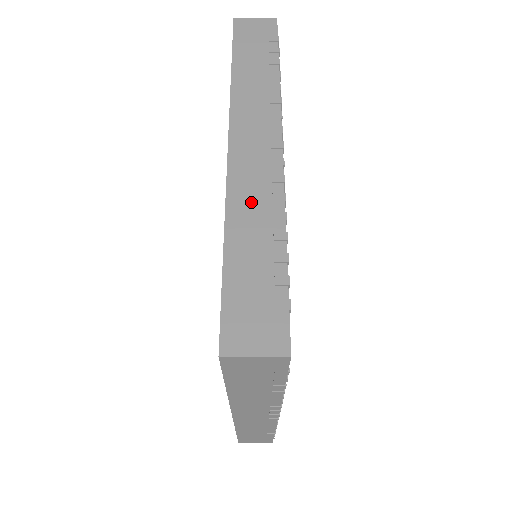
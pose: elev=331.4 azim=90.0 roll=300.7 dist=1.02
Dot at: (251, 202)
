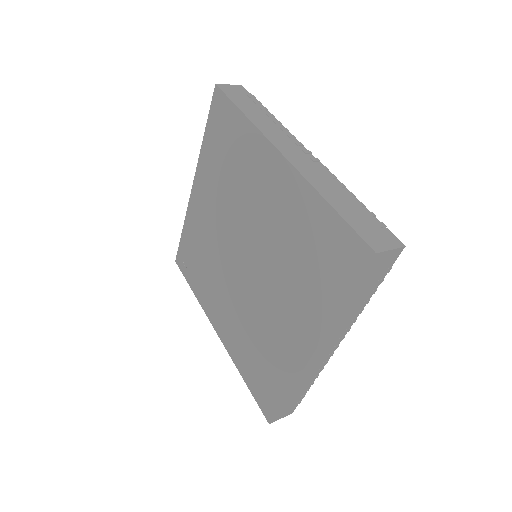
Dot at: (321, 180)
